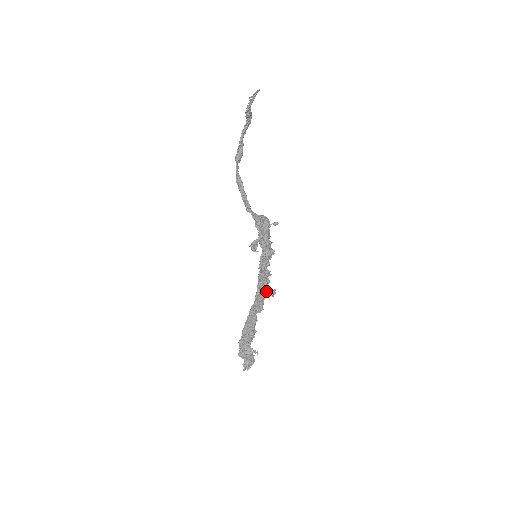
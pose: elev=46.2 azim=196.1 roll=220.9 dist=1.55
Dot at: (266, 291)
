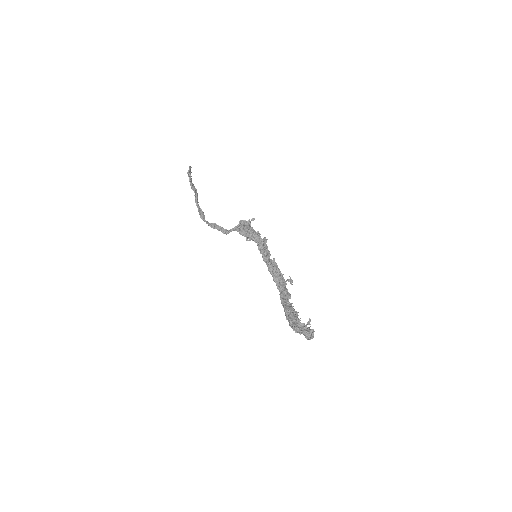
Dot at: (283, 279)
